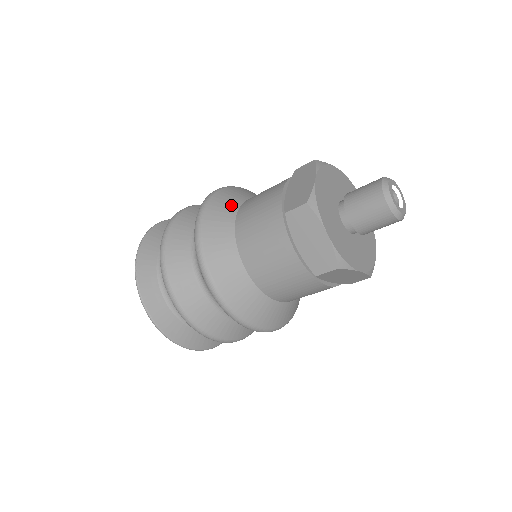
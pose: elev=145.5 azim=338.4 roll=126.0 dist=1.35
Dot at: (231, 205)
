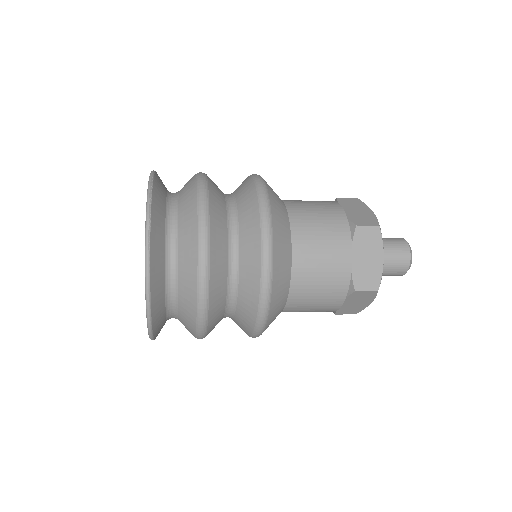
Dot at: occluded
